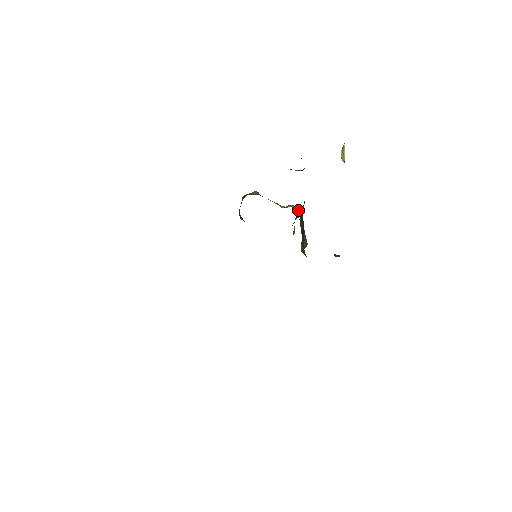
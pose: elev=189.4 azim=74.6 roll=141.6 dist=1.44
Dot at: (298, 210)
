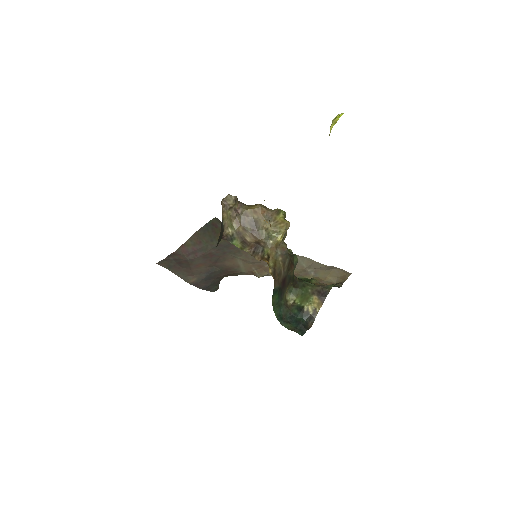
Dot at: (279, 243)
